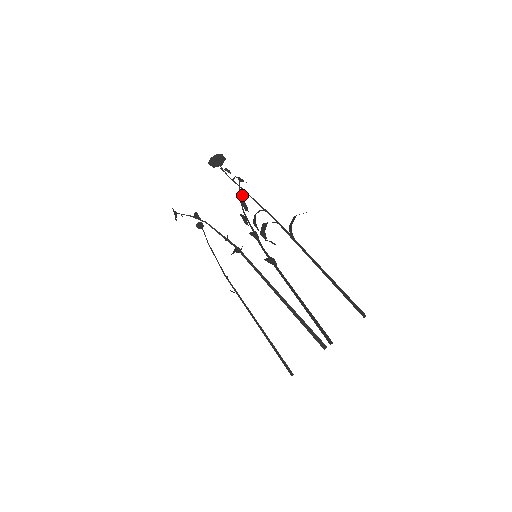
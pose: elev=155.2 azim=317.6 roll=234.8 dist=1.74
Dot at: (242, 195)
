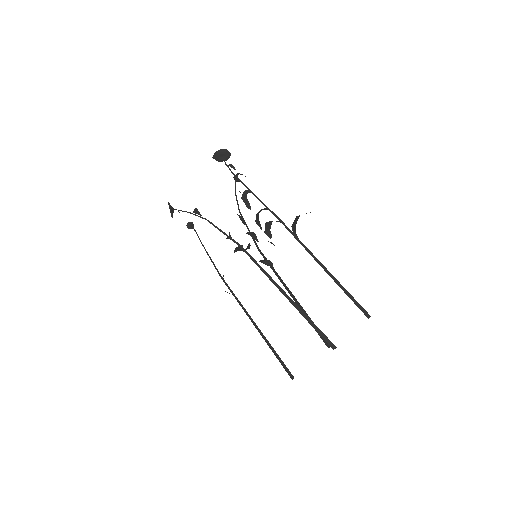
Dot at: (244, 193)
